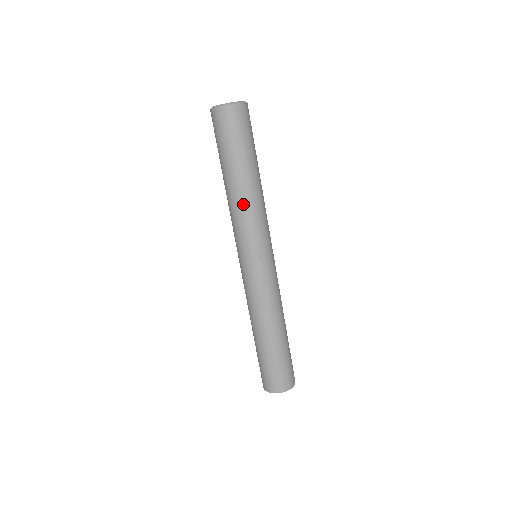
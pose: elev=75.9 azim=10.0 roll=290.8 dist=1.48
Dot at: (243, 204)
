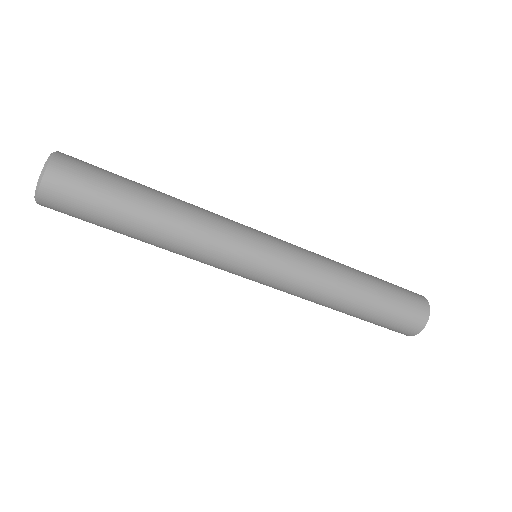
Dot at: (184, 237)
